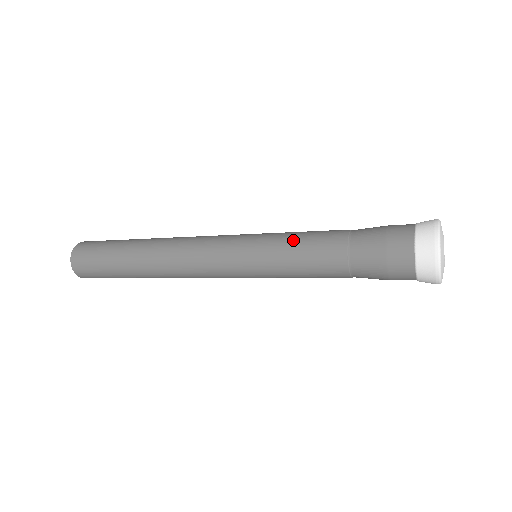
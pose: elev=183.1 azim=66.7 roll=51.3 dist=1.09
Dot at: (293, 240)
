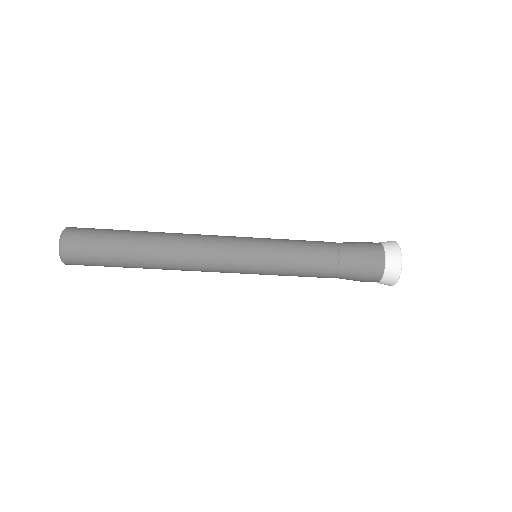
Dot at: (296, 250)
